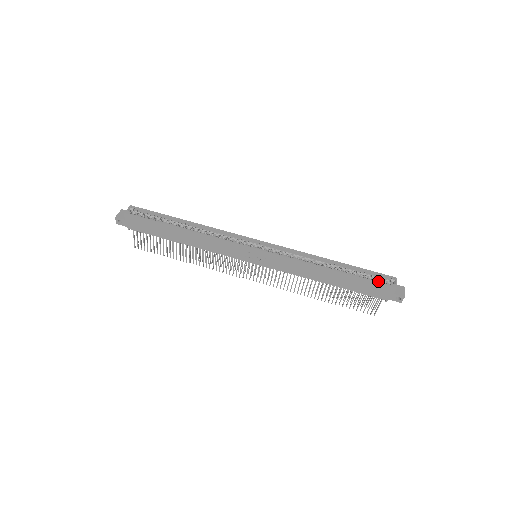
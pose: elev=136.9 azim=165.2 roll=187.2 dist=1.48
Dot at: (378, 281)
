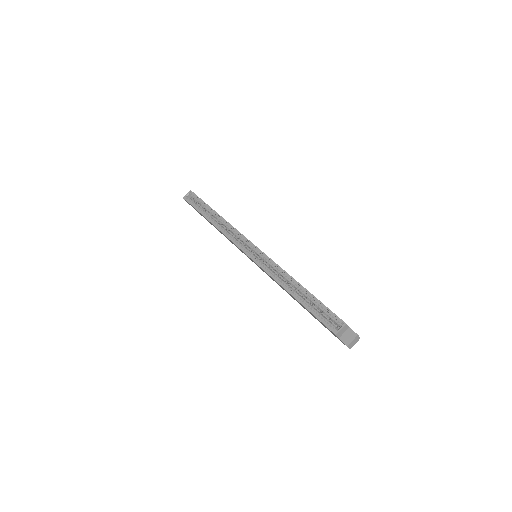
Dot at: (326, 320)
